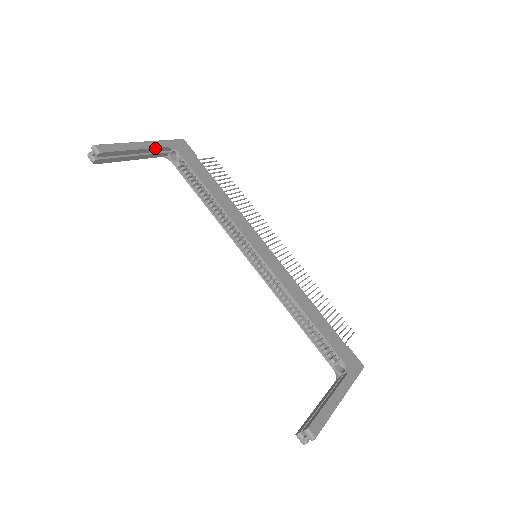
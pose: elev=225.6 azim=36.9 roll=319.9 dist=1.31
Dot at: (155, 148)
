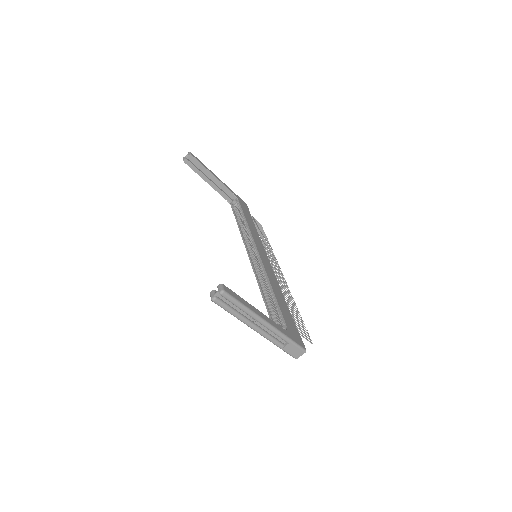
Dot at: (225, 186)
